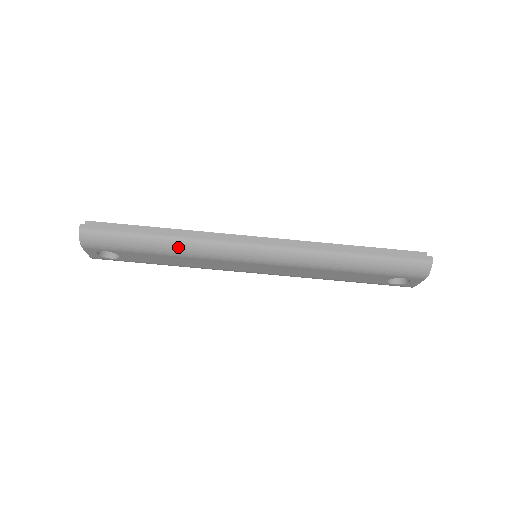
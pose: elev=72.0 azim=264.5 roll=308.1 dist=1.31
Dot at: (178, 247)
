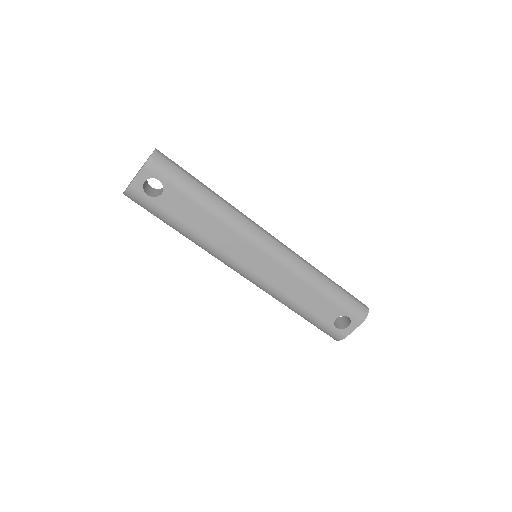
Dot at: (220, 207)
